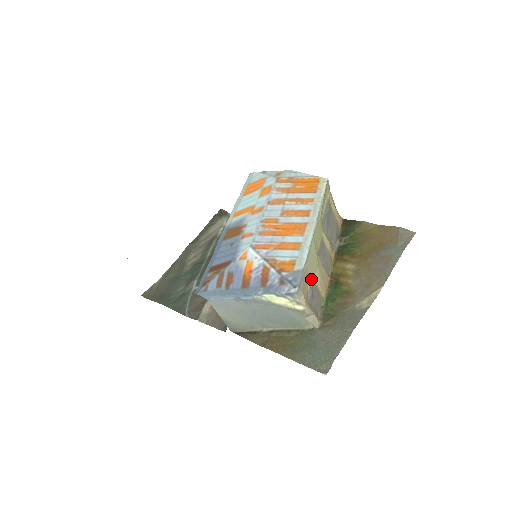
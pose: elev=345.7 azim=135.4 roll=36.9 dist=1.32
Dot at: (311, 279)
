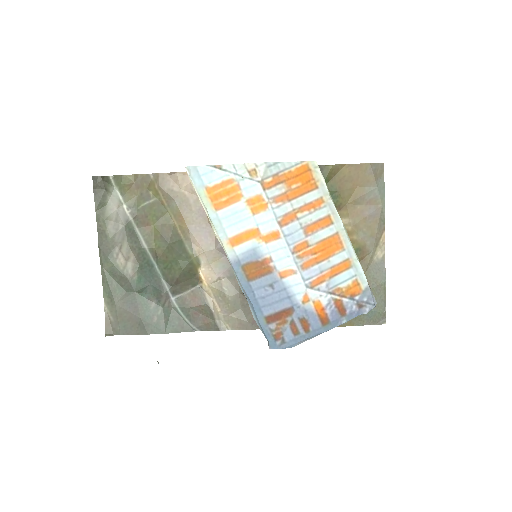
Dot at: occluded
